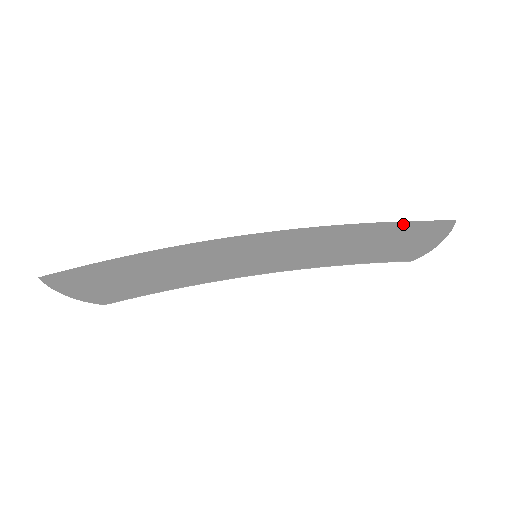
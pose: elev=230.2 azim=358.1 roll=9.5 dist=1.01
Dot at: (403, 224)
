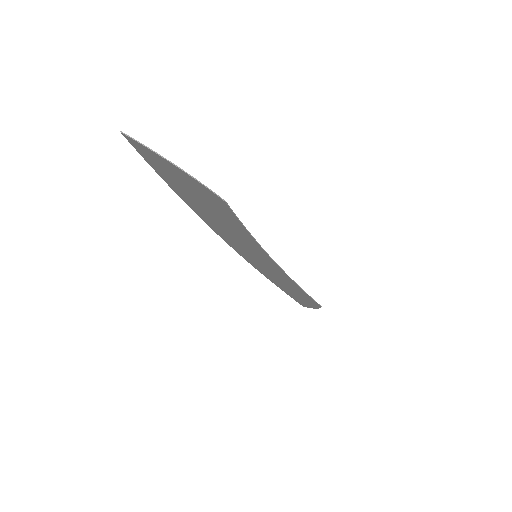
Dot at: (288, 293)
